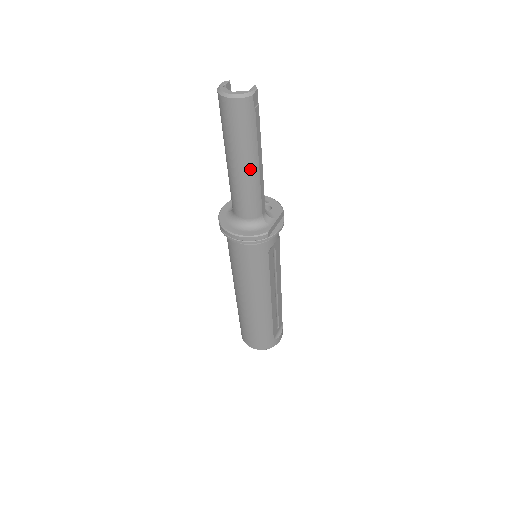
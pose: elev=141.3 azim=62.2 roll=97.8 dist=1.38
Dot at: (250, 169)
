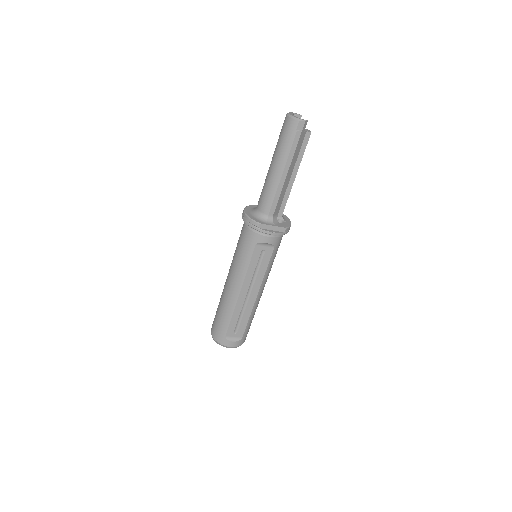
Dot at: (276, 171)
